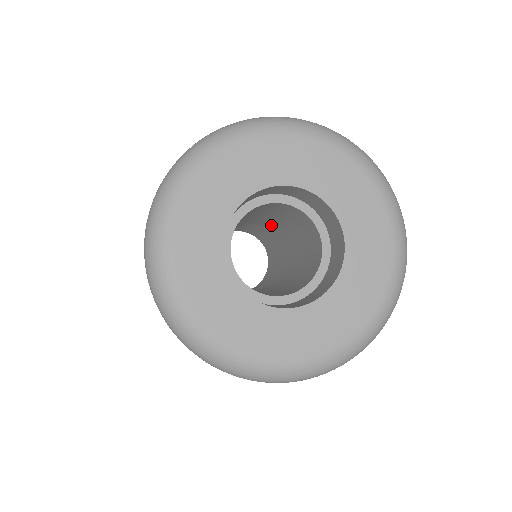
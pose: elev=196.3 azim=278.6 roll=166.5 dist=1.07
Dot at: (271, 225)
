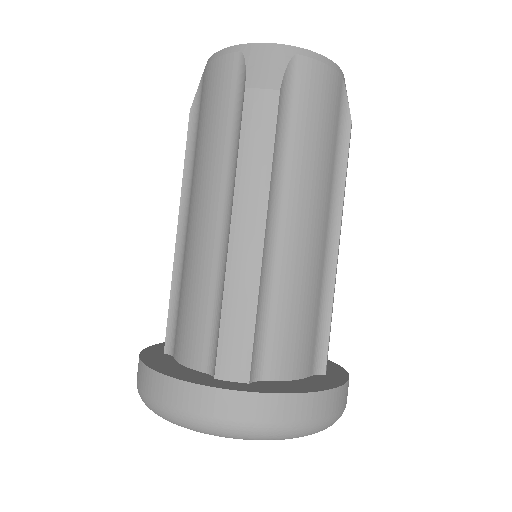
Dot at: occluded
